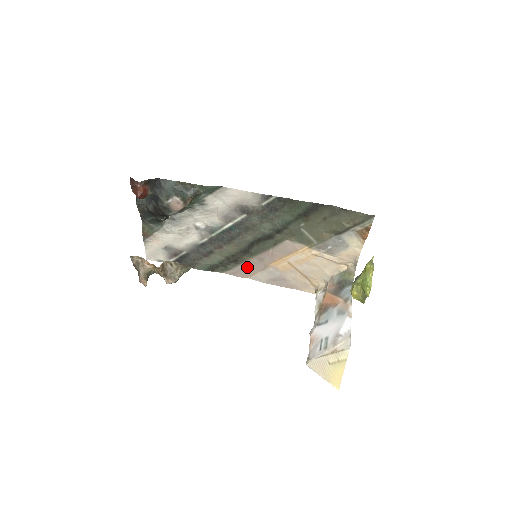
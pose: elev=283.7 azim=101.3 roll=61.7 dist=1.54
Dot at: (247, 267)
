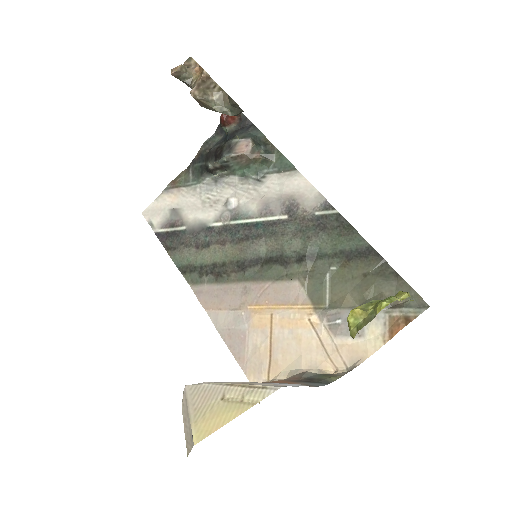
Dot at: (221, 293)
